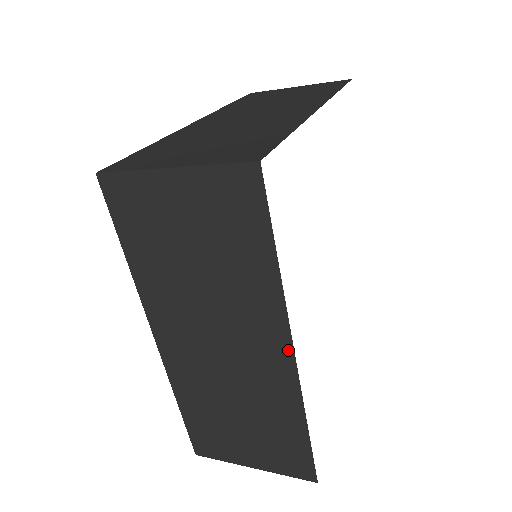
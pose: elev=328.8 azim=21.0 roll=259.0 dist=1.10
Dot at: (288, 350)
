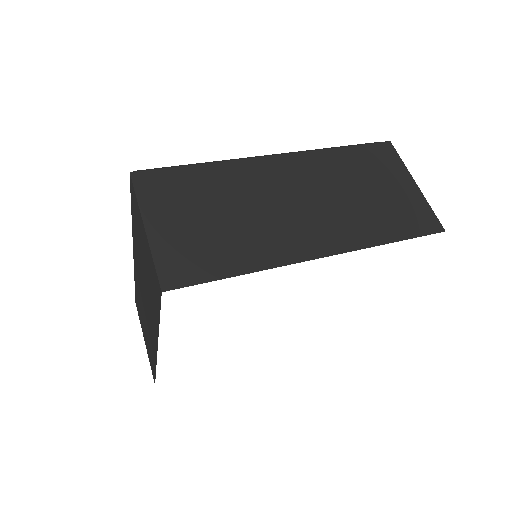
Dot at: occluded
